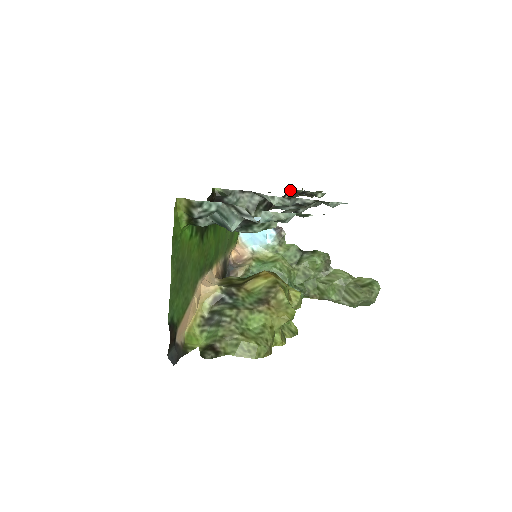
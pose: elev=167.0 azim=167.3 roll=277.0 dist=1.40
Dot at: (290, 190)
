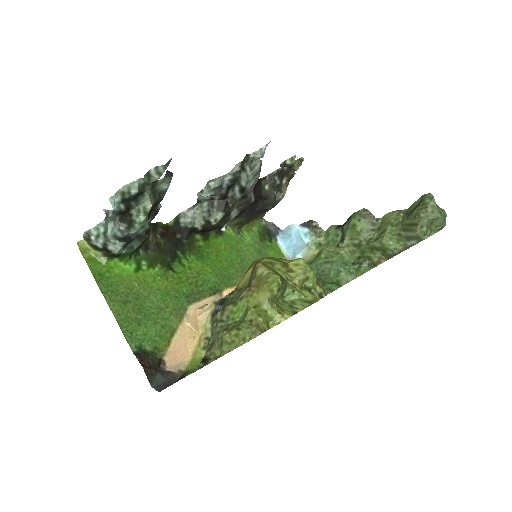
Dot at: (261, 179)
